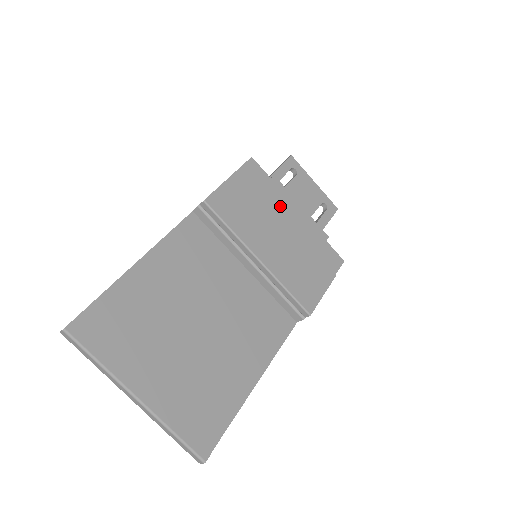
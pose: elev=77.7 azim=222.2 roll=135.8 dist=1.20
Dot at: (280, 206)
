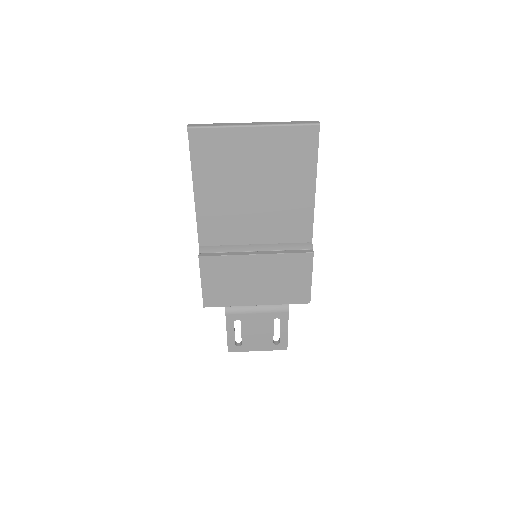
Dot at: occluded
